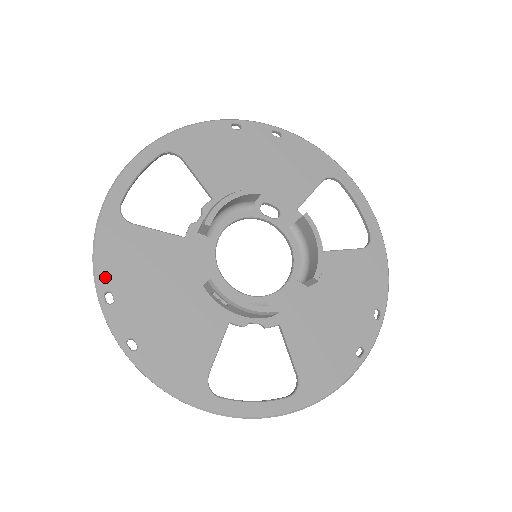
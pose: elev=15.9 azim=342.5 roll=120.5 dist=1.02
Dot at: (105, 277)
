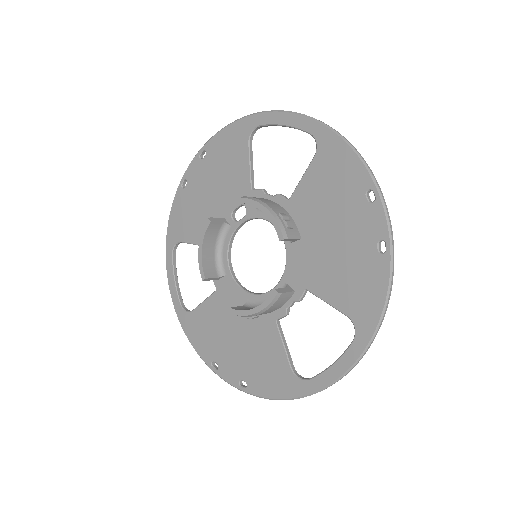
Dot at: (205, 355)
